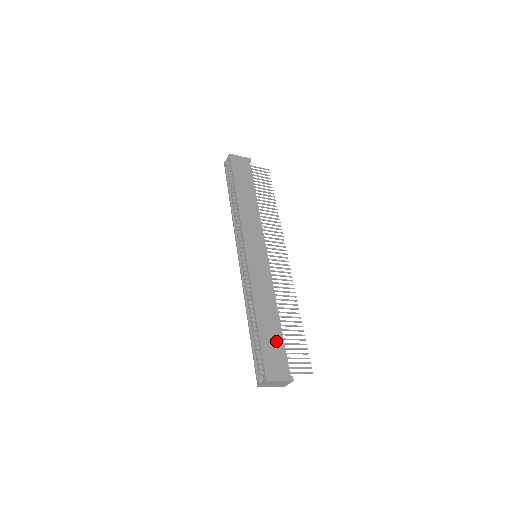
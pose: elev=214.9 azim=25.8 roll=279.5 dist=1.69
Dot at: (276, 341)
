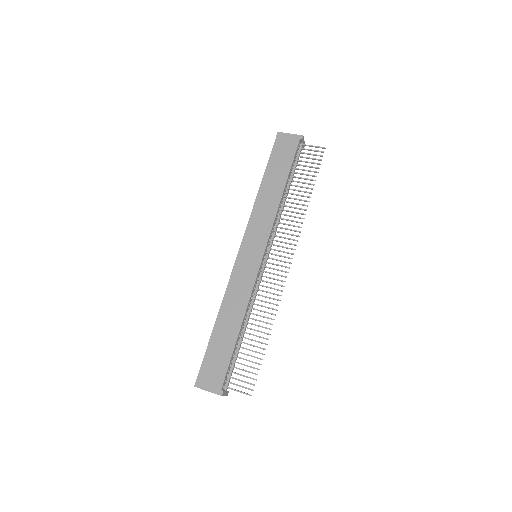
Dot at: (224, 352)
